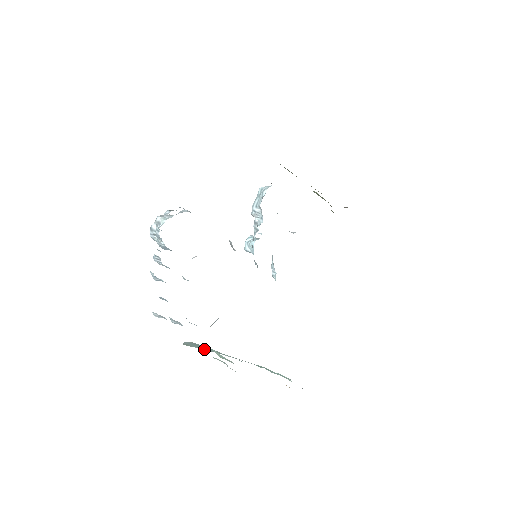
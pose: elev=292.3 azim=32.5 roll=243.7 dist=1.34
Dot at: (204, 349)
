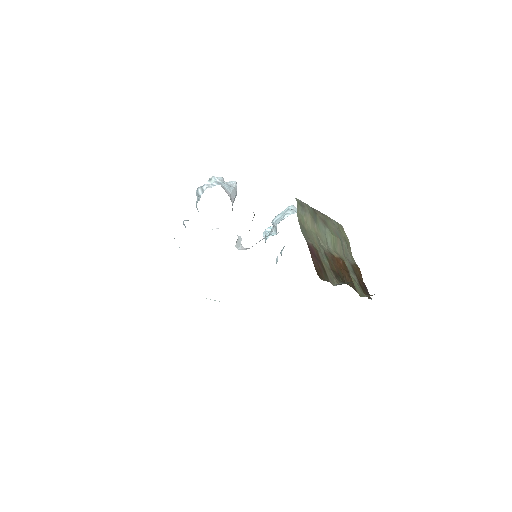
Dot at: occluded
